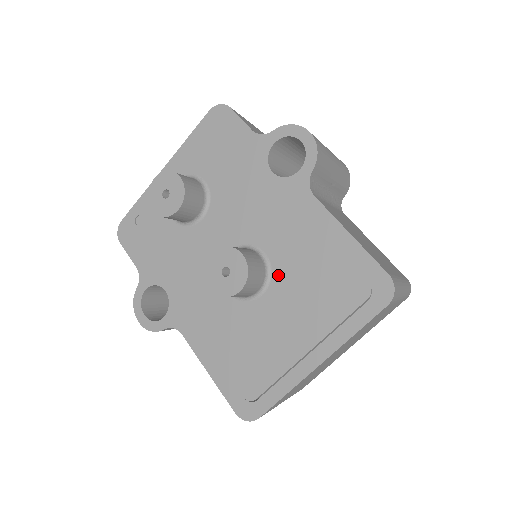
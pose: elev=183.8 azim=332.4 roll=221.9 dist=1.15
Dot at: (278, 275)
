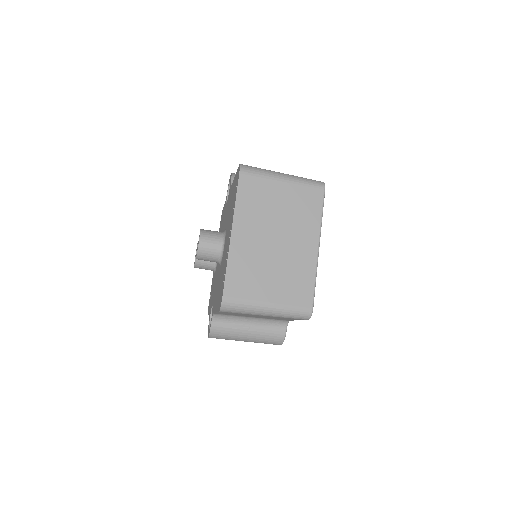
Dot at: (226, 229)
